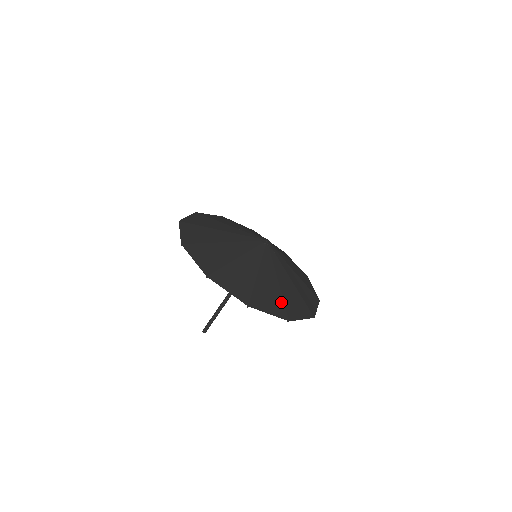
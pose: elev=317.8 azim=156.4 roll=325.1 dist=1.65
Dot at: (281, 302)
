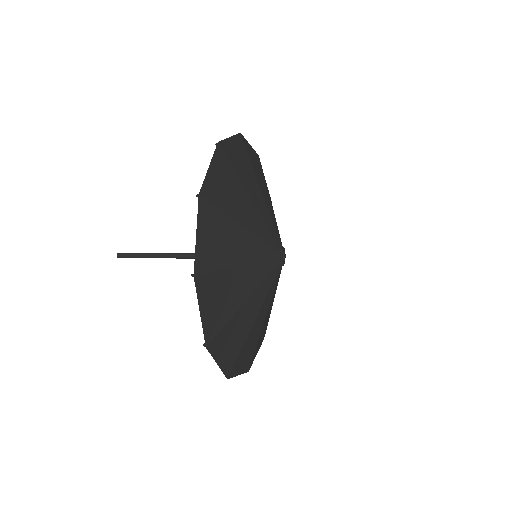
Dot at: (239, 350)
